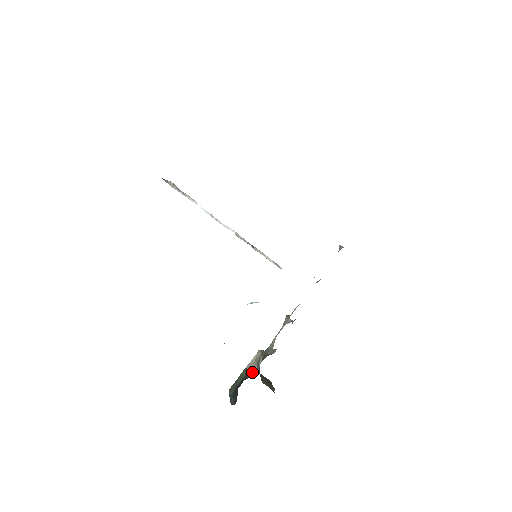
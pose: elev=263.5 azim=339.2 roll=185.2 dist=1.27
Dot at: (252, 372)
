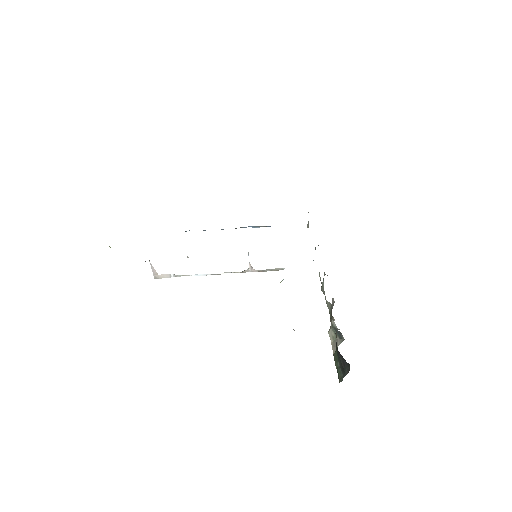
Dot at: (336, 334)
